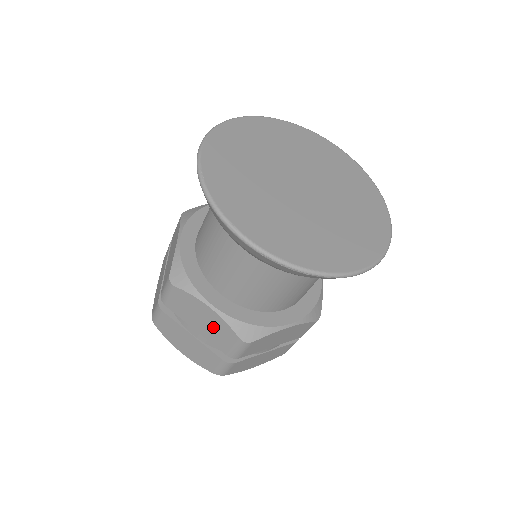
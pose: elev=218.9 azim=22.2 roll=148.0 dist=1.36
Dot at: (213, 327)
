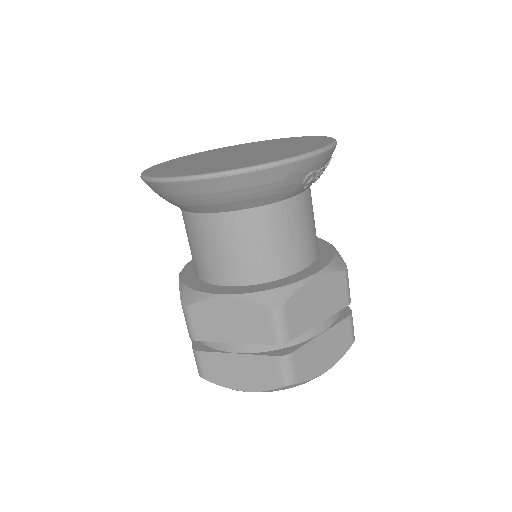
Dot at: (242, 320)
